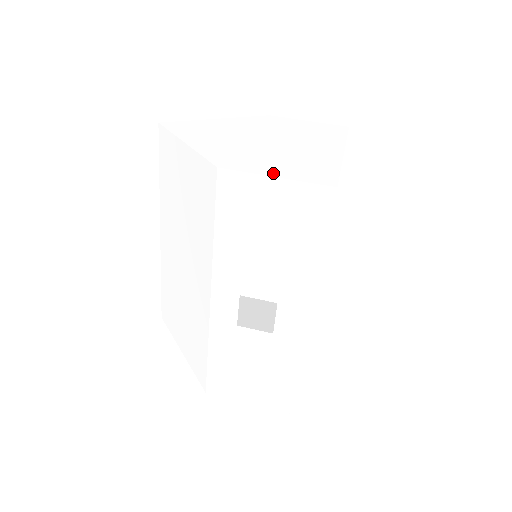
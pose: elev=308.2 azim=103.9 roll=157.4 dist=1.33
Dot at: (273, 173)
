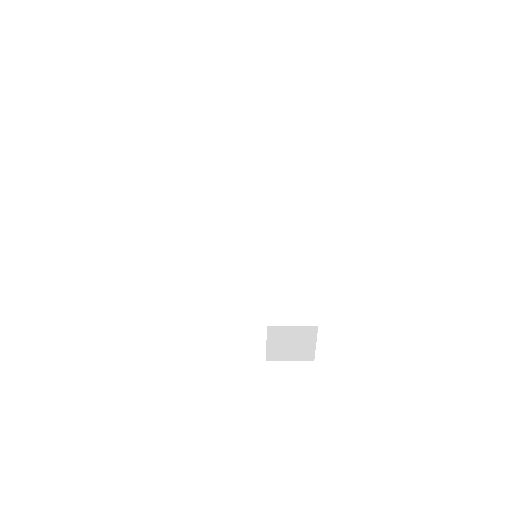
Dot at: (300, 162)
